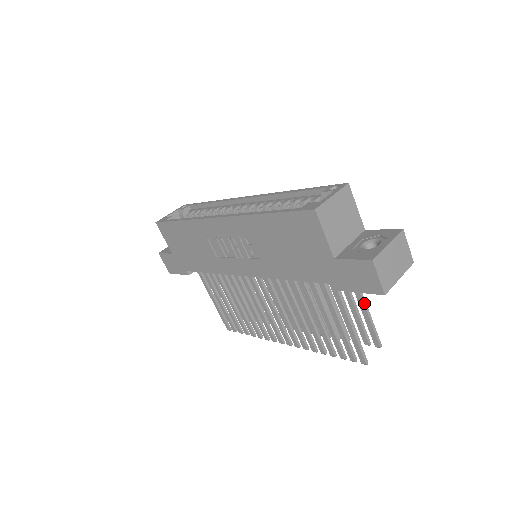
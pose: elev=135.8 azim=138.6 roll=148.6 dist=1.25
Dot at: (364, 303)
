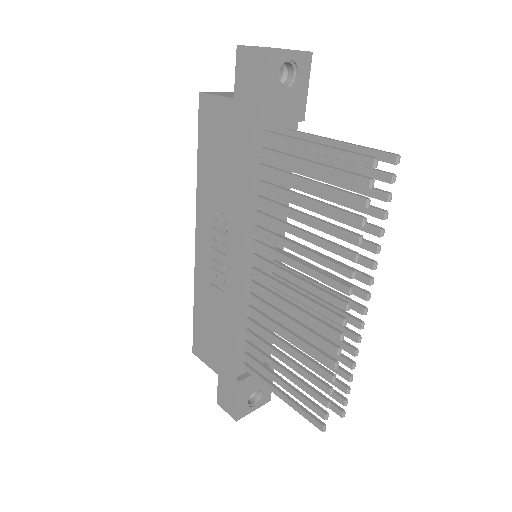
Dot at: (333, 140)
